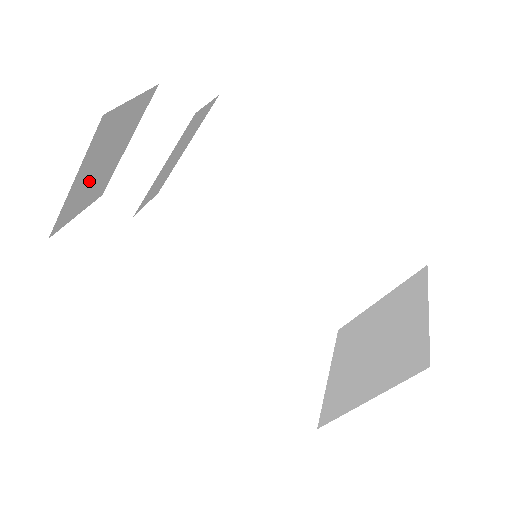
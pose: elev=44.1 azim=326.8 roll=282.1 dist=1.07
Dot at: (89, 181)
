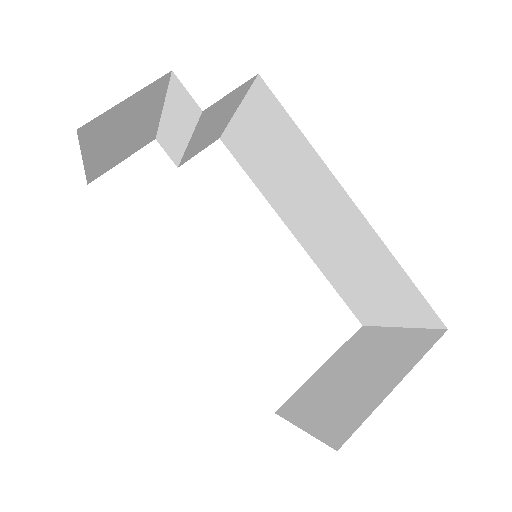
Dot at: (114, 148)
